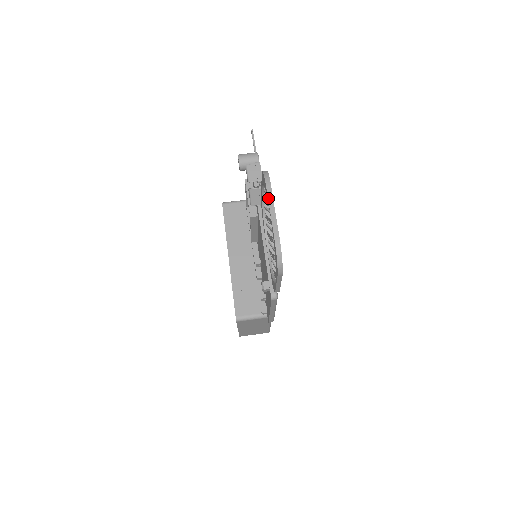
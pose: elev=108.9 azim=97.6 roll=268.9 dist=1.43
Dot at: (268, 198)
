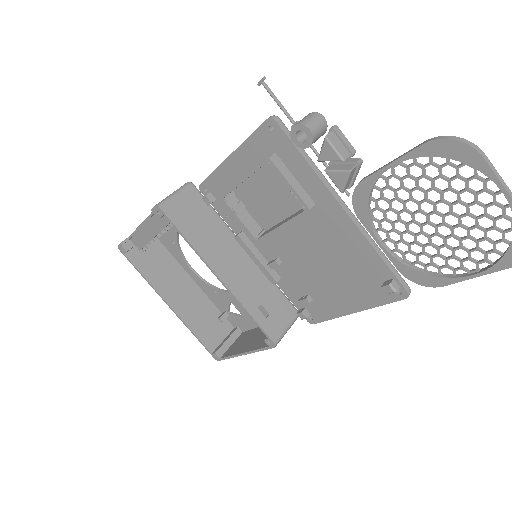
Dot at: (496, 174)
